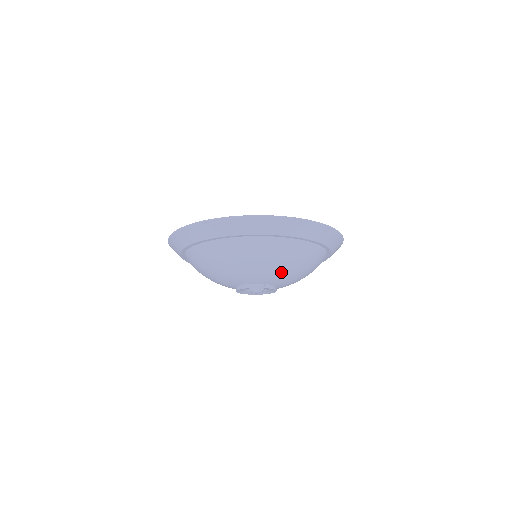
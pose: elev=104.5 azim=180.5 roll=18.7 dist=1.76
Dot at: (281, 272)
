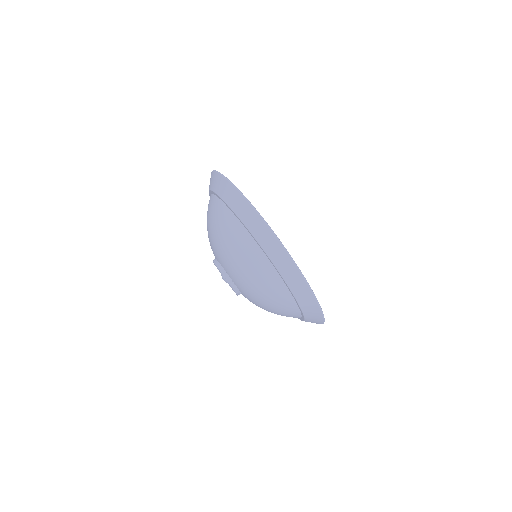
Dot at: (246, 282)
